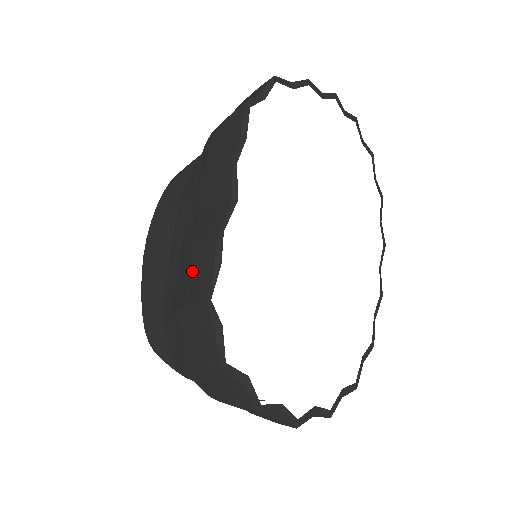
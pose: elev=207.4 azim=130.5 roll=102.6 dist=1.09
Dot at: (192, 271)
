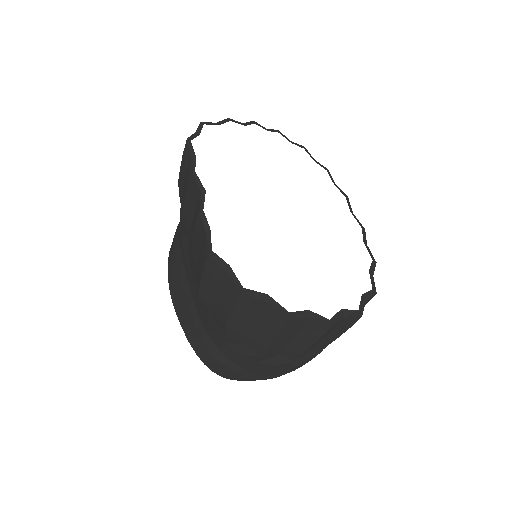
Dot at: (197, 256)
